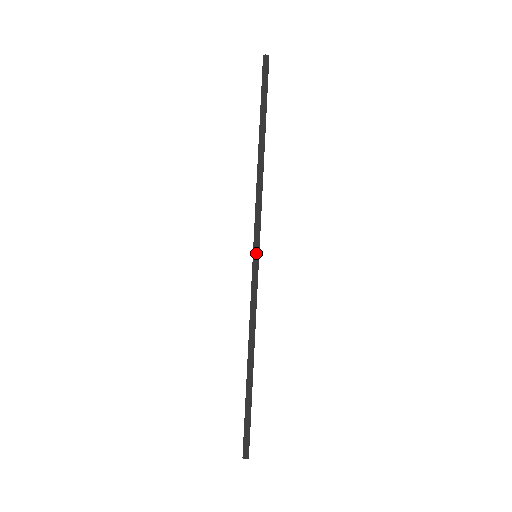
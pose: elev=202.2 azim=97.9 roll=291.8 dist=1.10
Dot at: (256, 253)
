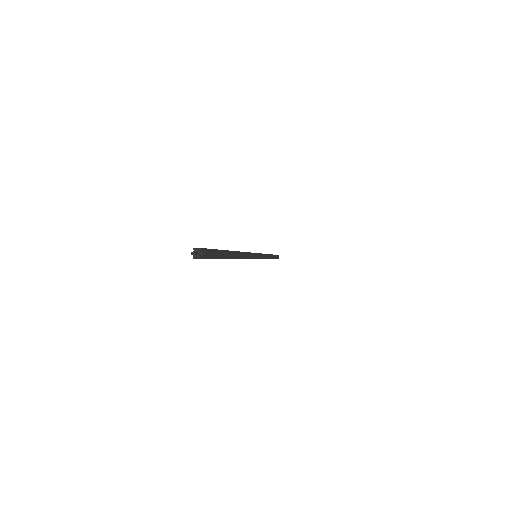
Dot at: occluded
